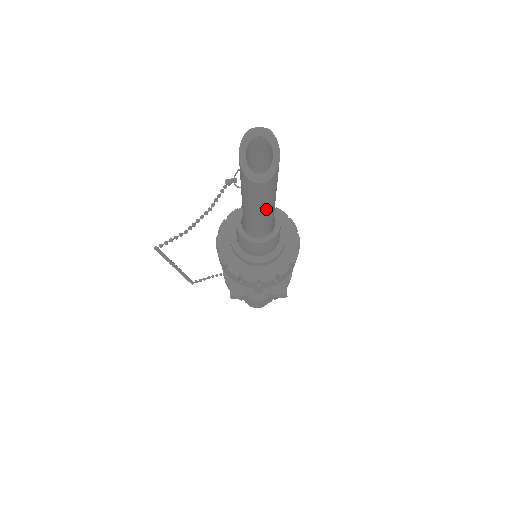
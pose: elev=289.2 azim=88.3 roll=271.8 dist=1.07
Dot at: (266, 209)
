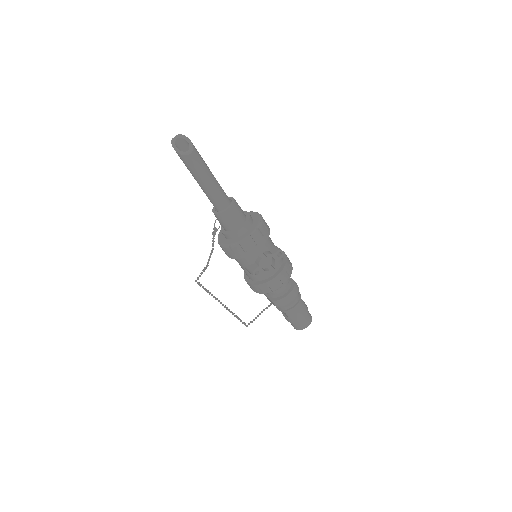
Dot at: (210, 177)
